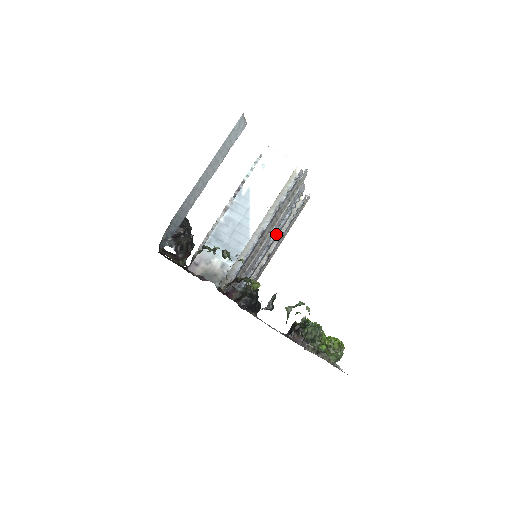
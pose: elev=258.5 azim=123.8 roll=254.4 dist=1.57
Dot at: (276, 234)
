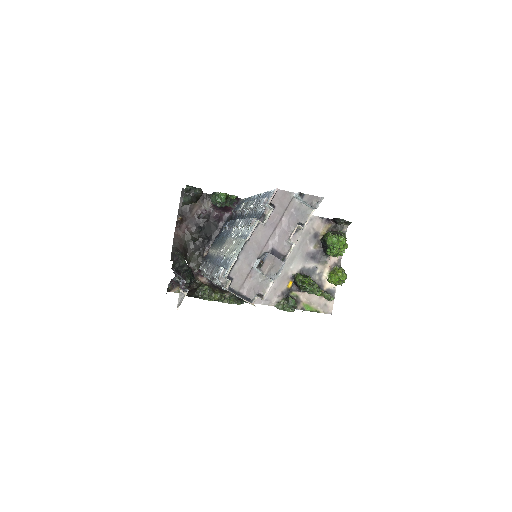
Dot at: occluded
